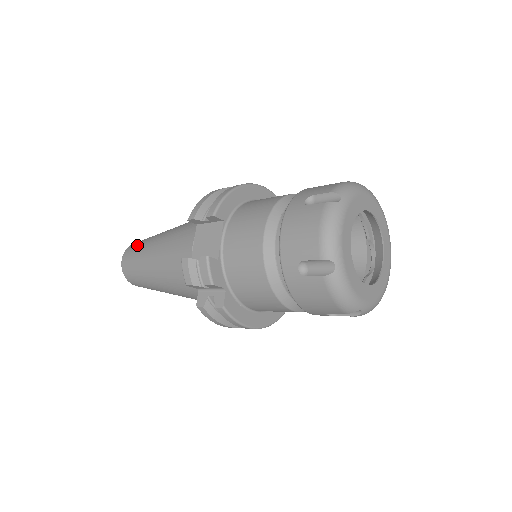
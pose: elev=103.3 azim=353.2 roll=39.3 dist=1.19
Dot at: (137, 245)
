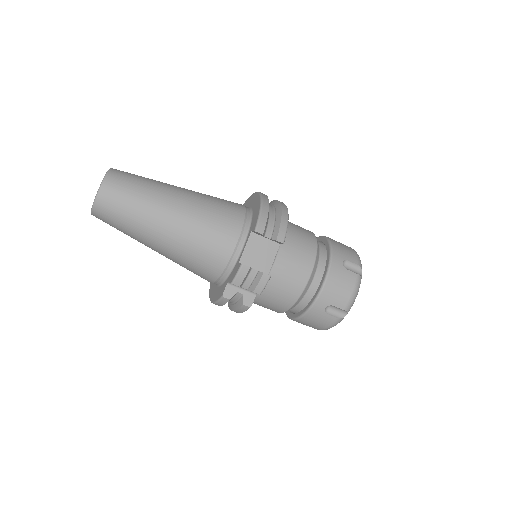
Dot at: (131, 186)
